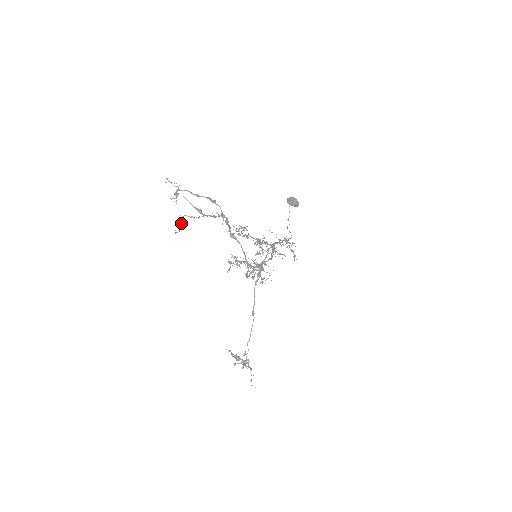
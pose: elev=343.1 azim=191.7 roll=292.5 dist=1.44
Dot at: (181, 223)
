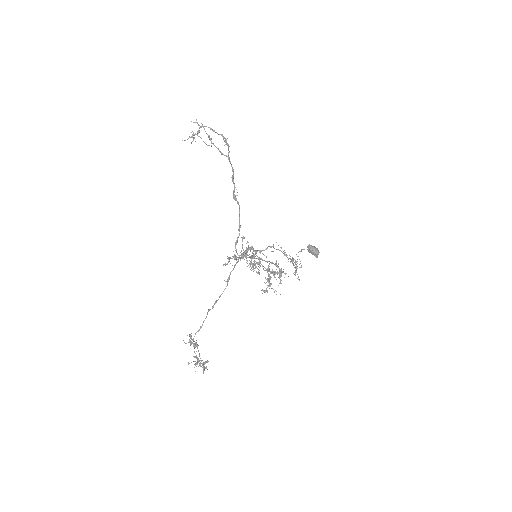
Dot at: (190, 137)
